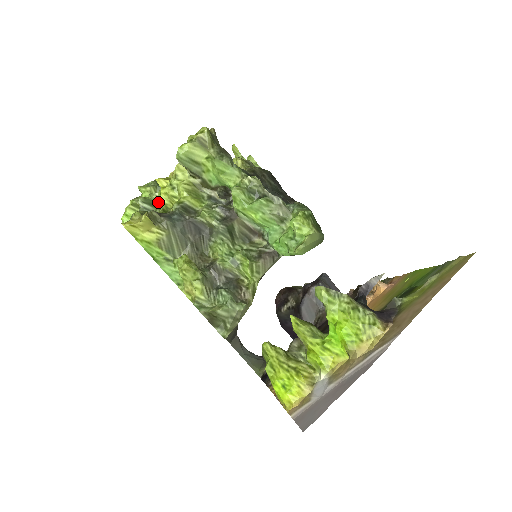
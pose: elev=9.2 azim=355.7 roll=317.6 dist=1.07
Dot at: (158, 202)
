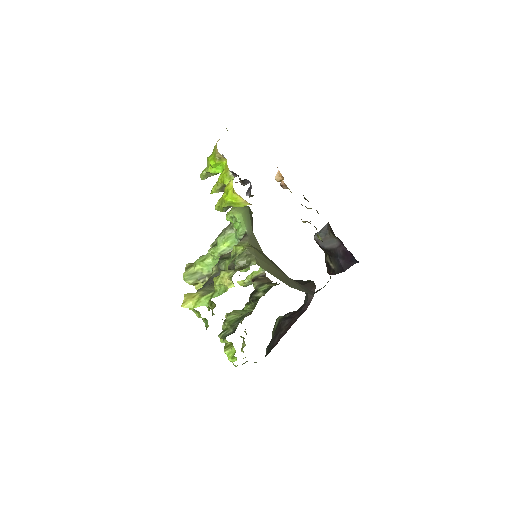
Dot at: (225, 325)
